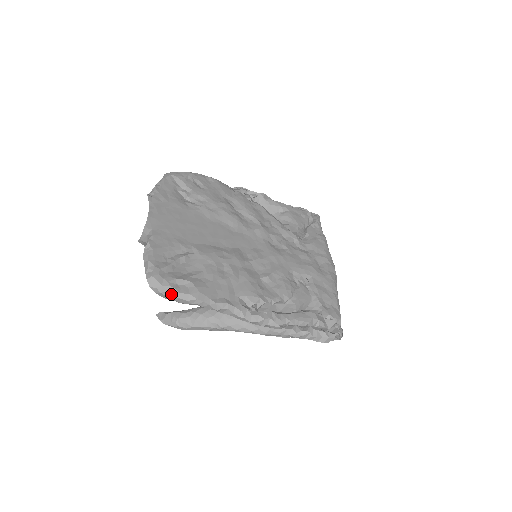
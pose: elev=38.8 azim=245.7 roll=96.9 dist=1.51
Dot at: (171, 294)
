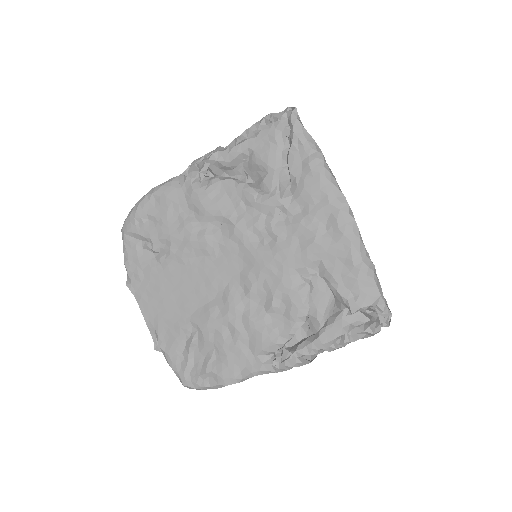
Dot at: occluded
